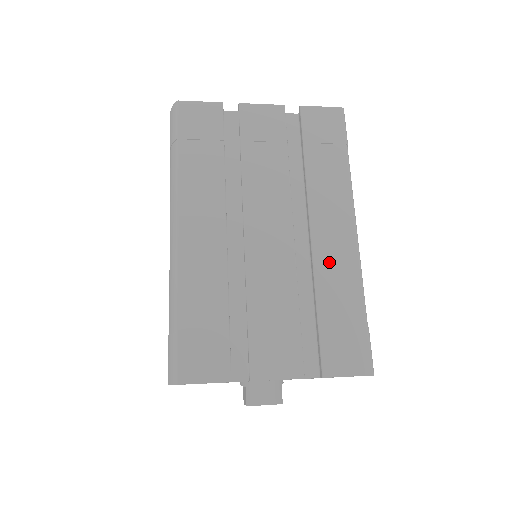
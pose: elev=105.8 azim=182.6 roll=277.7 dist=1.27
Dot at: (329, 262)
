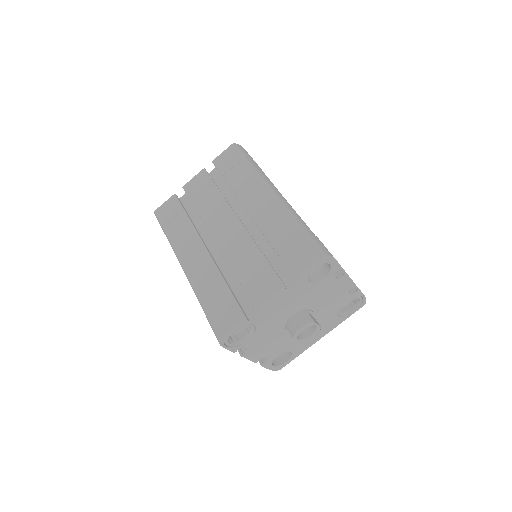
Dot at: (266, 219)
